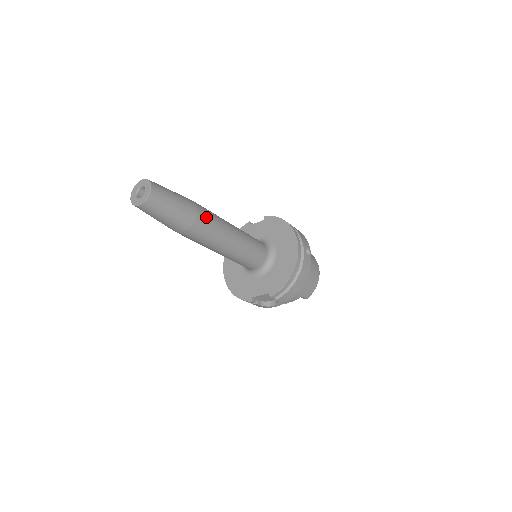
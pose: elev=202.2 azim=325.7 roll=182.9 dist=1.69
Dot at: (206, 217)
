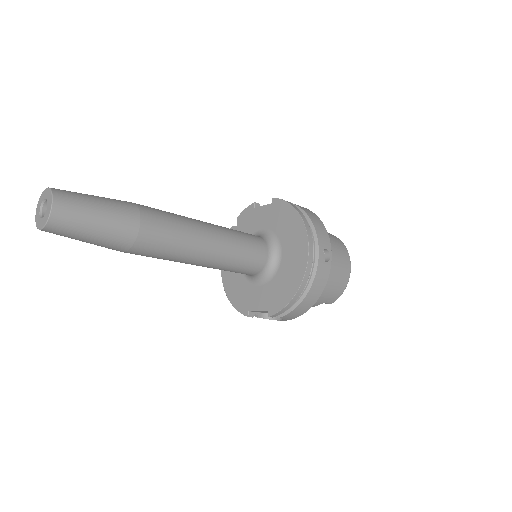
Dot at: (157, 229)
